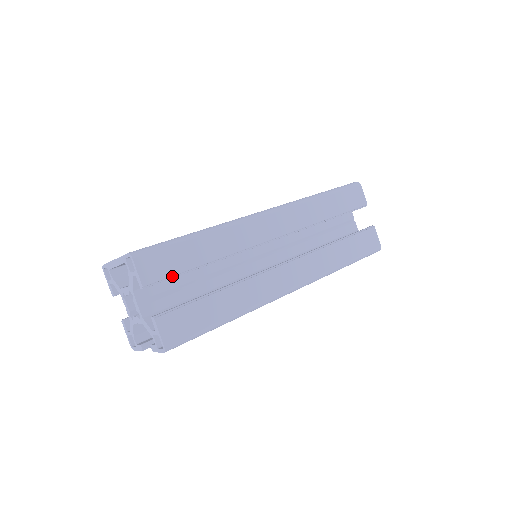
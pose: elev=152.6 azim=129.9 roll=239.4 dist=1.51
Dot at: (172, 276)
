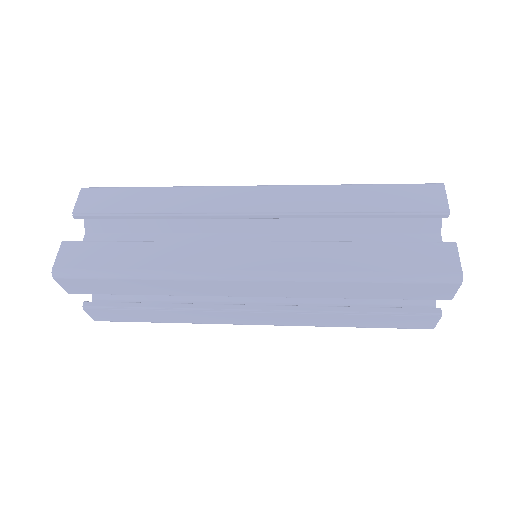
Dot at: (106, 214)
